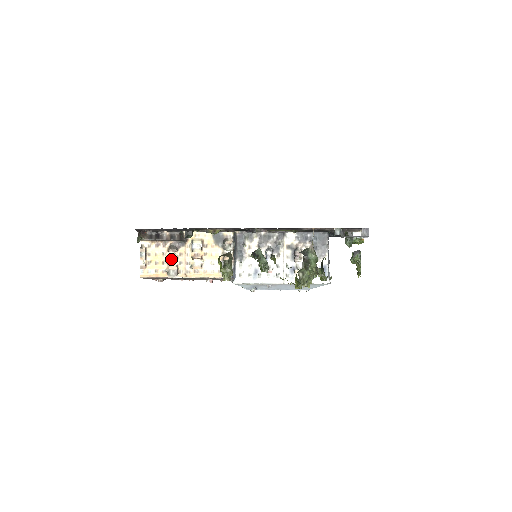
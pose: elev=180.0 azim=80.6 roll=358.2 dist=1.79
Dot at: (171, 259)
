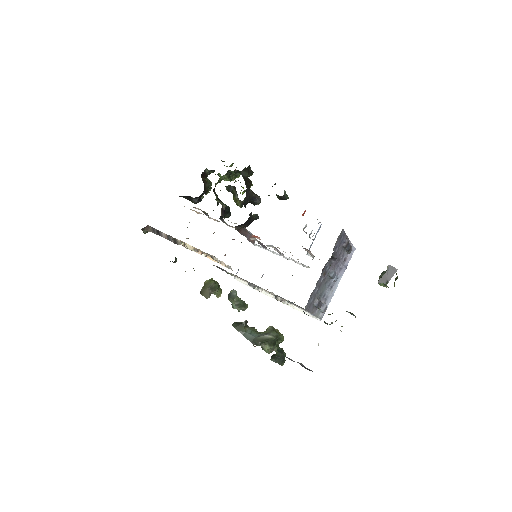
Dot at: occluded
